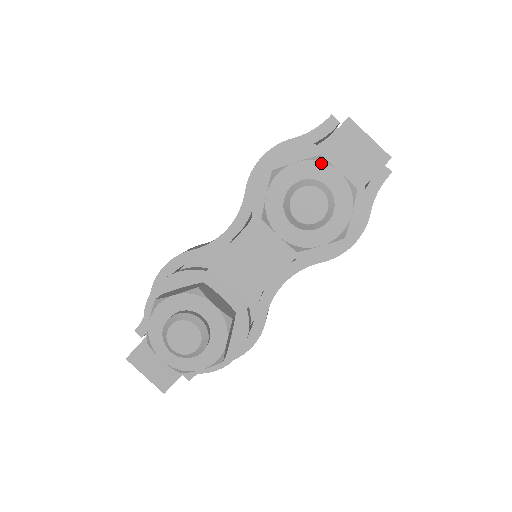
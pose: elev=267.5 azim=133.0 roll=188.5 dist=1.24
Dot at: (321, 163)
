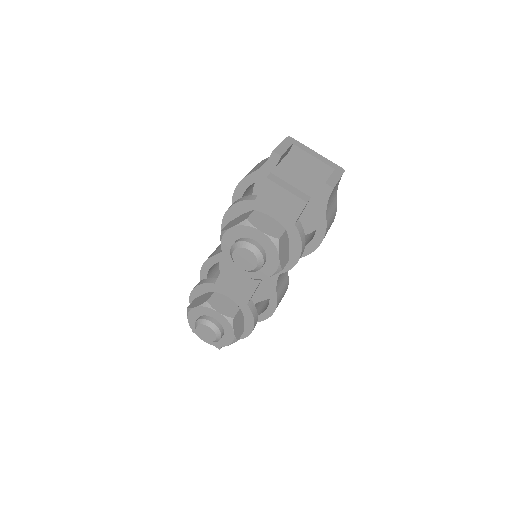
Dot at: (247, 227)
